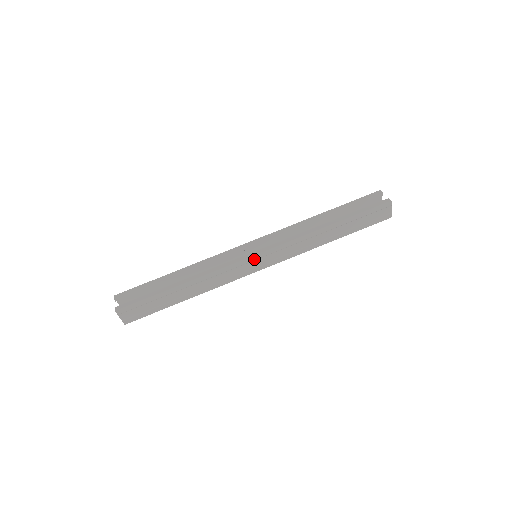
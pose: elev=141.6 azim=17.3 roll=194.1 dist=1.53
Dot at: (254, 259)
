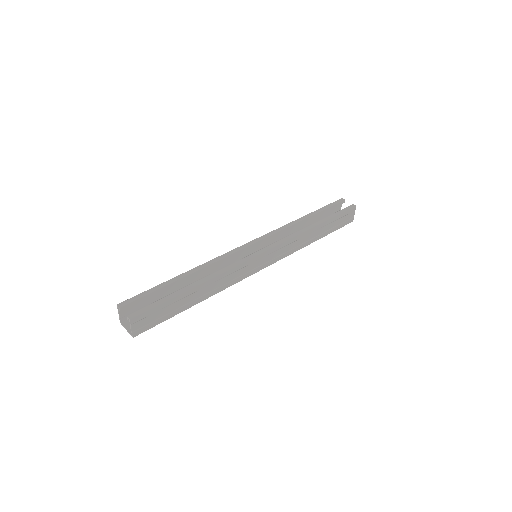
Dot at: (260, 257)
